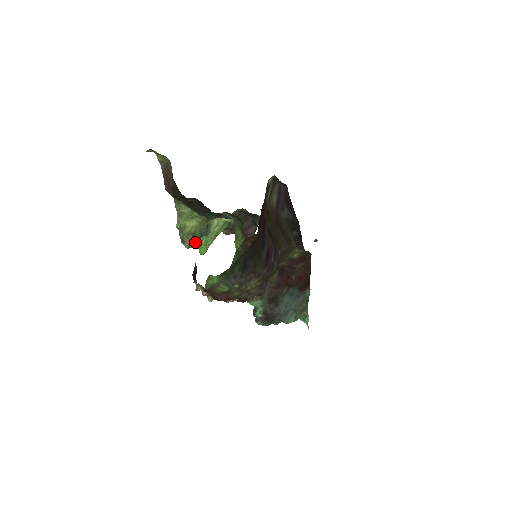
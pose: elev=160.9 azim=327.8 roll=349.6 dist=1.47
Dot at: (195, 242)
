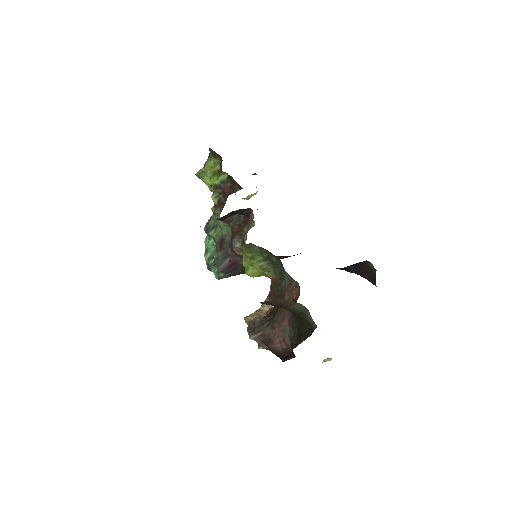
Dot at: occluded
